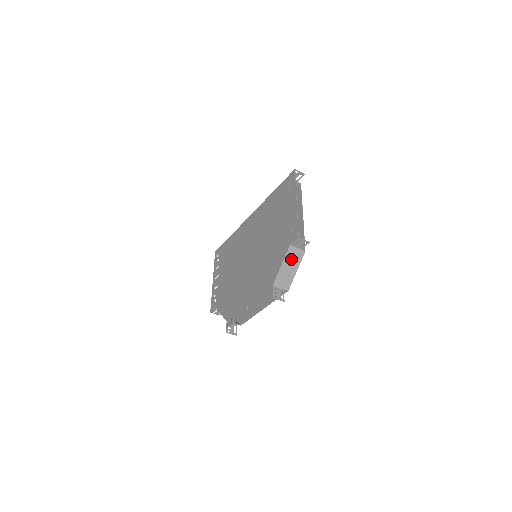
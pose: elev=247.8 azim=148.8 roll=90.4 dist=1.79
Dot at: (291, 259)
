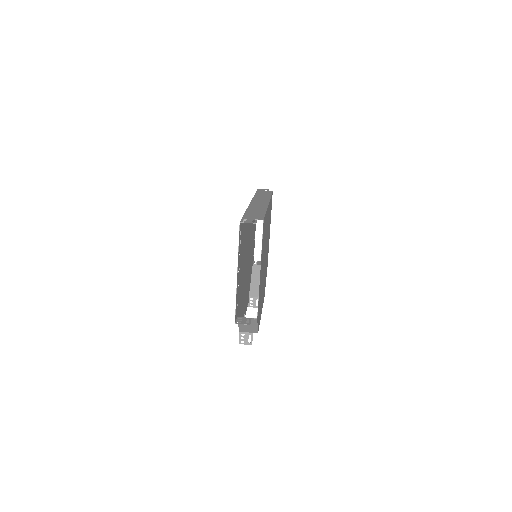
Dot at: occluded
